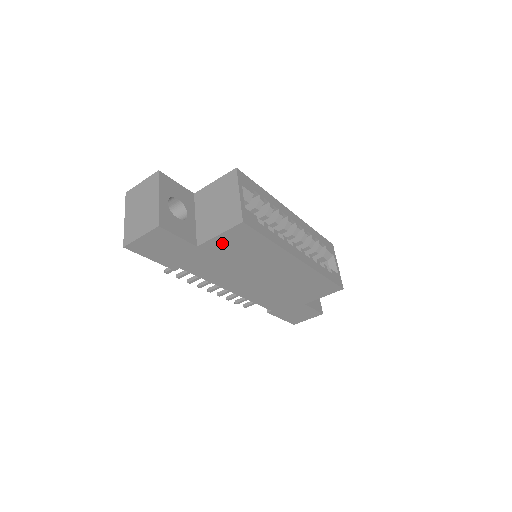
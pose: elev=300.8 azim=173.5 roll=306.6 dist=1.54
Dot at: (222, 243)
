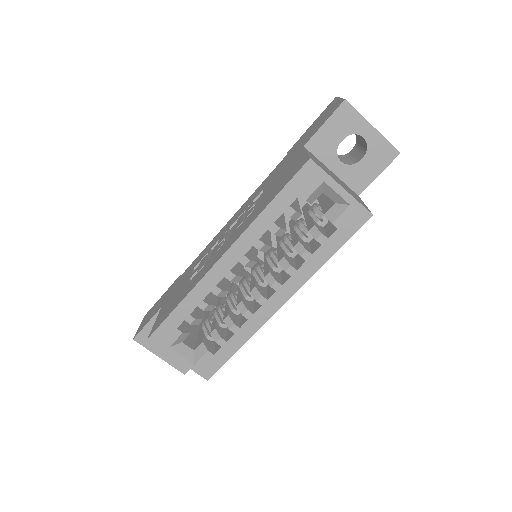
Dot at: occluded
